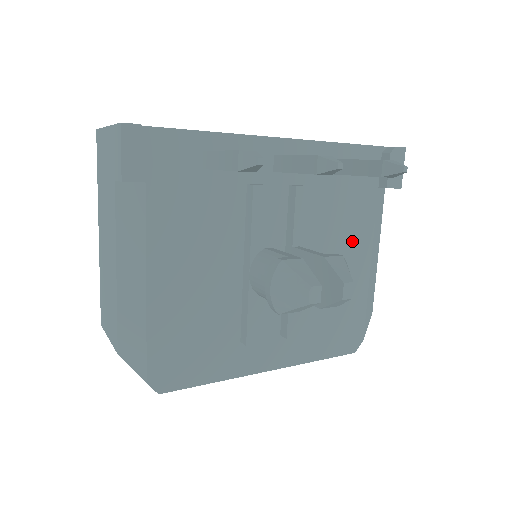
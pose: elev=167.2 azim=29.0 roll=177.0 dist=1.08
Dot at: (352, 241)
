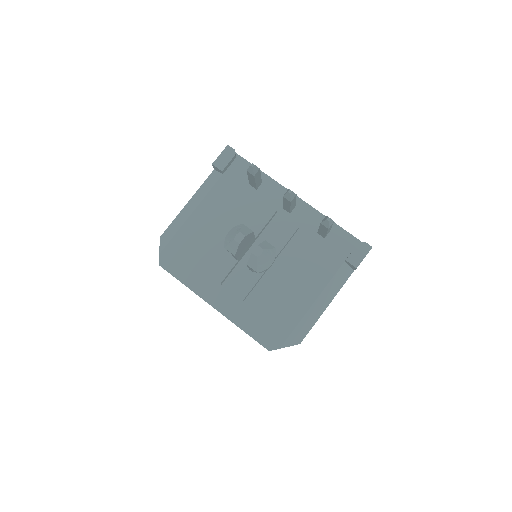
Dot at: (308, 278)
